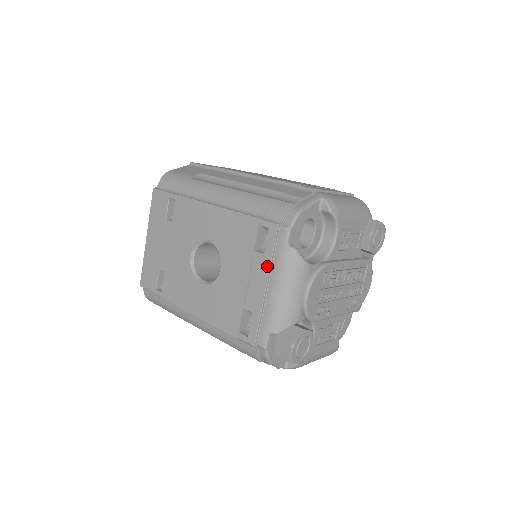
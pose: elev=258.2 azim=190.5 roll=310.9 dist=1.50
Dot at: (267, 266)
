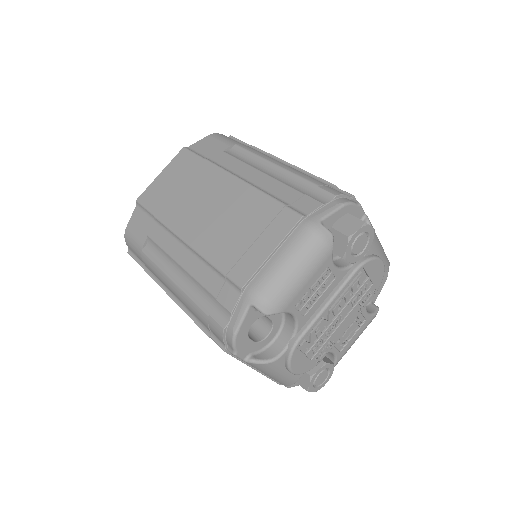
Dot at: occluded
